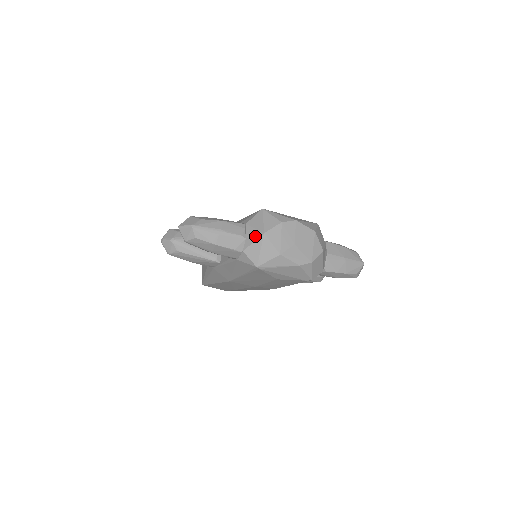
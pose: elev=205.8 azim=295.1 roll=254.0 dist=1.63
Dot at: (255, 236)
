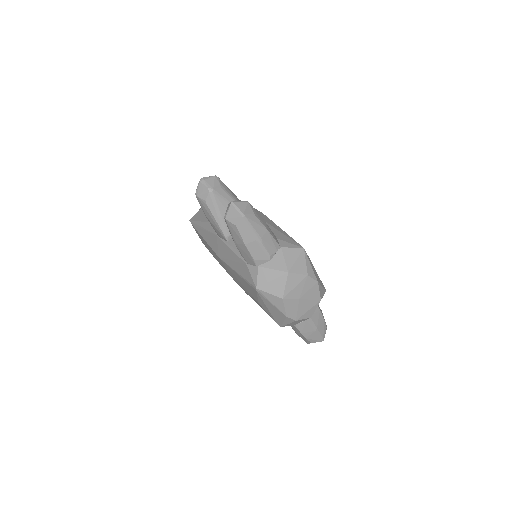
Dot at: (279, 266)
